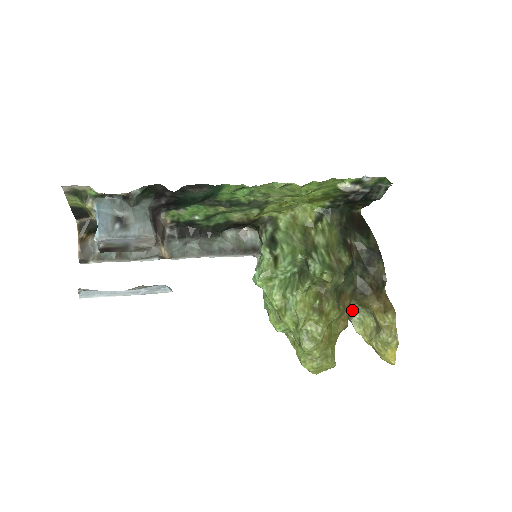
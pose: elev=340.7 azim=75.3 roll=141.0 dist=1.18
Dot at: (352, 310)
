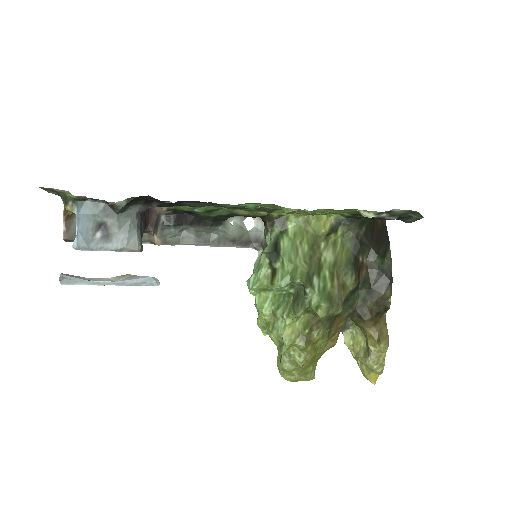
Dot at: (346, 325)
